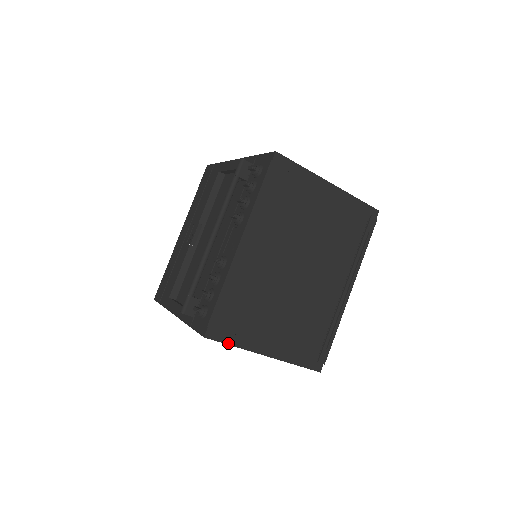
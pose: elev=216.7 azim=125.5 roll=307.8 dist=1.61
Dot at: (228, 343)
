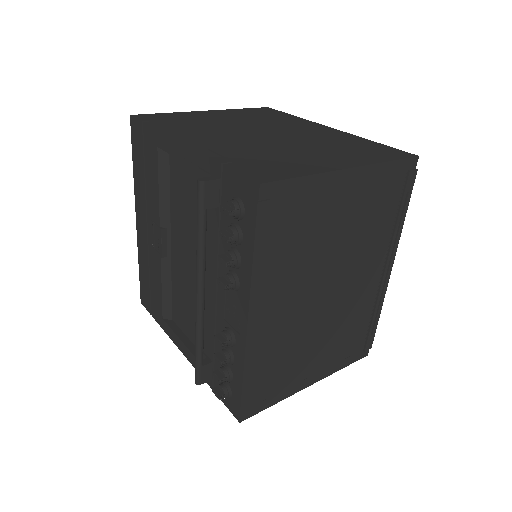
Dot at: (267, 407)
